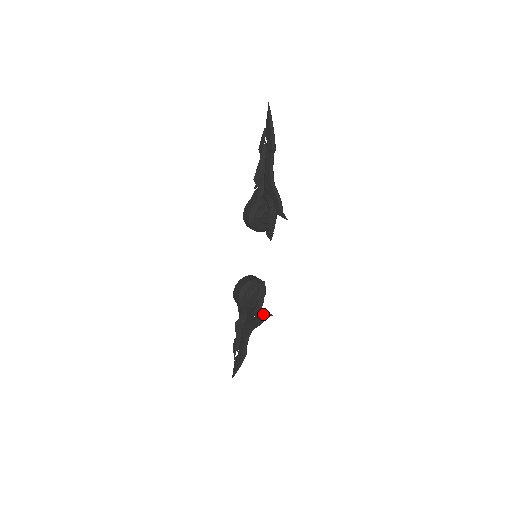
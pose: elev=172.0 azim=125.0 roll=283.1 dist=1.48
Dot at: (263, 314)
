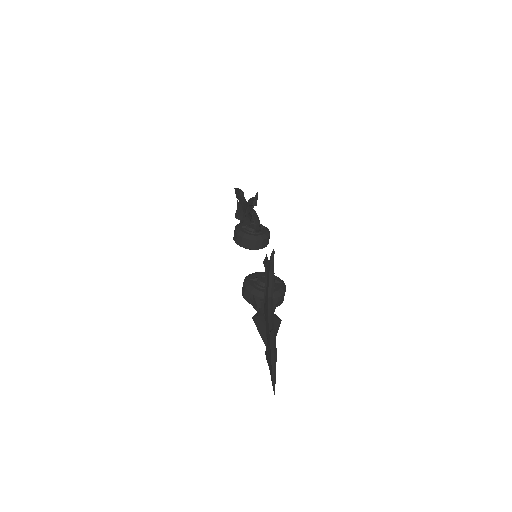
Dot at: (268, 265)
